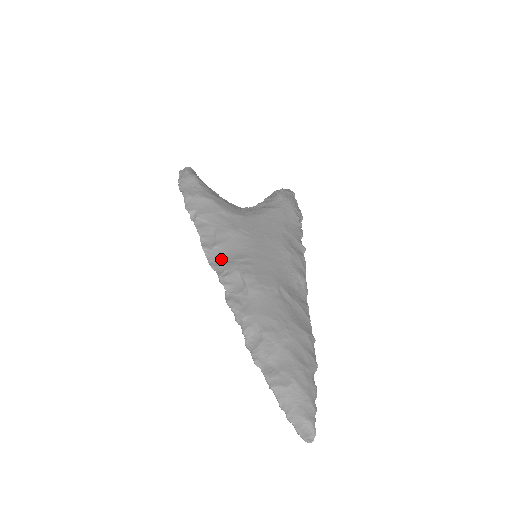
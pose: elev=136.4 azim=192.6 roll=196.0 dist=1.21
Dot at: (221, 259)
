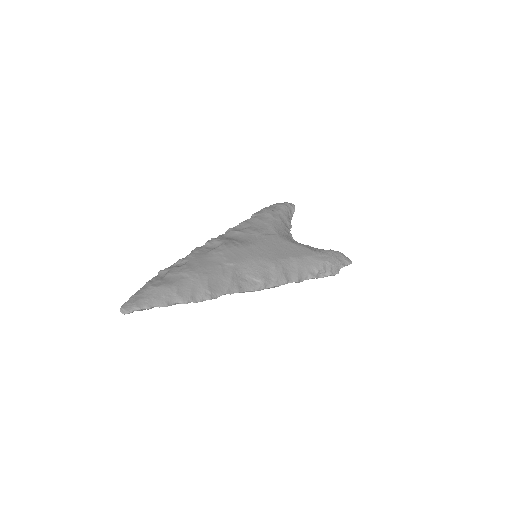
Dot at: (229, 237)
